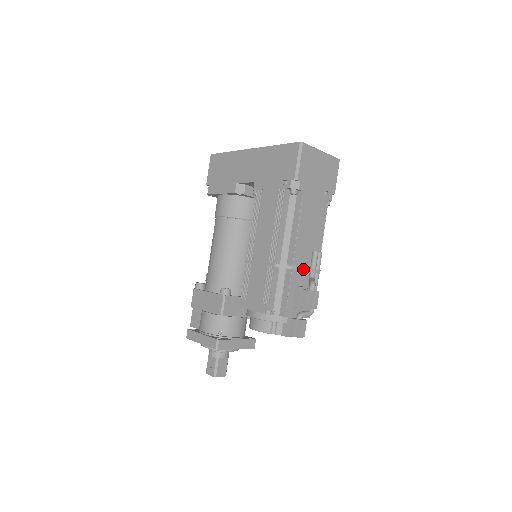
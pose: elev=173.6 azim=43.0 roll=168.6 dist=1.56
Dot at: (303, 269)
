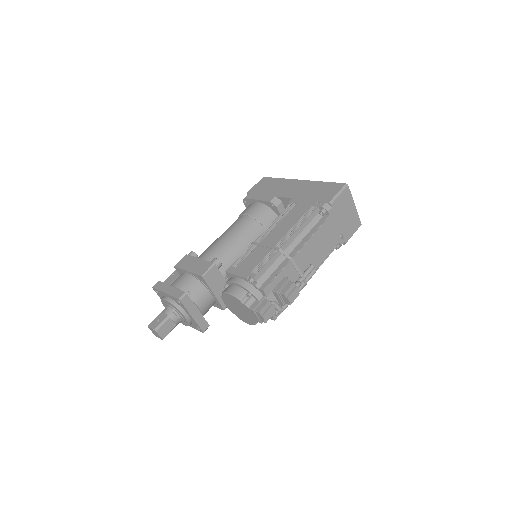
Dot at: (297, 268)
